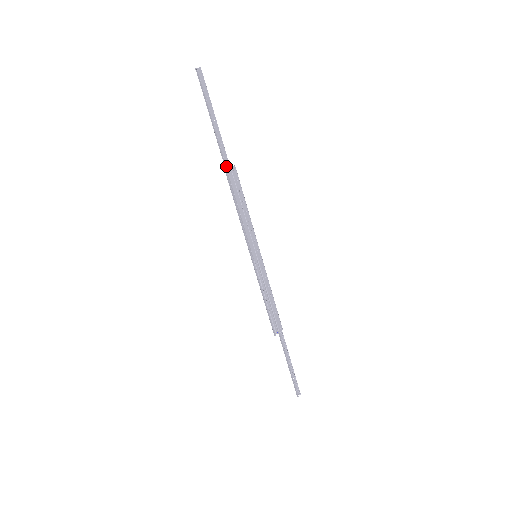
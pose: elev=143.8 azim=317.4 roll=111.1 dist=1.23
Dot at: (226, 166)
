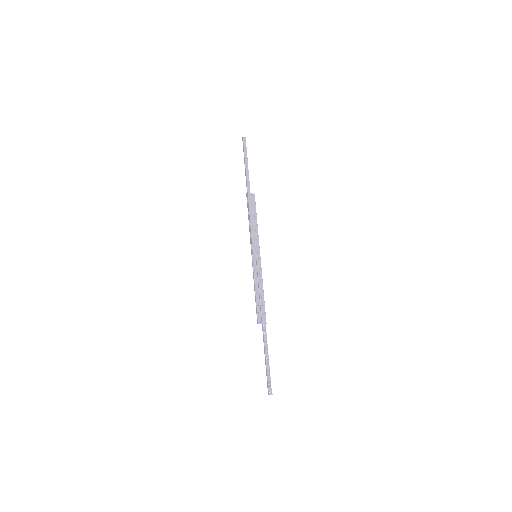
Dot at: (248, 191)
